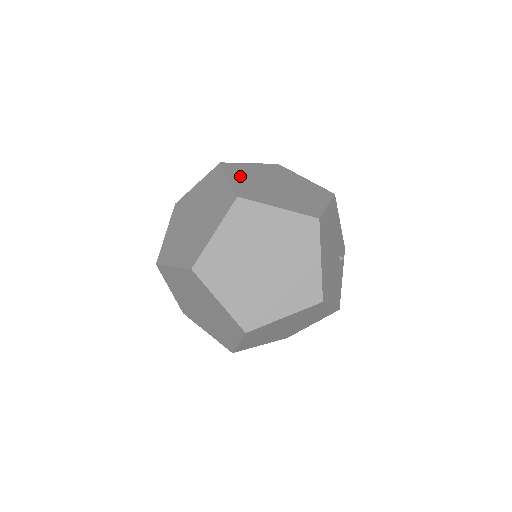
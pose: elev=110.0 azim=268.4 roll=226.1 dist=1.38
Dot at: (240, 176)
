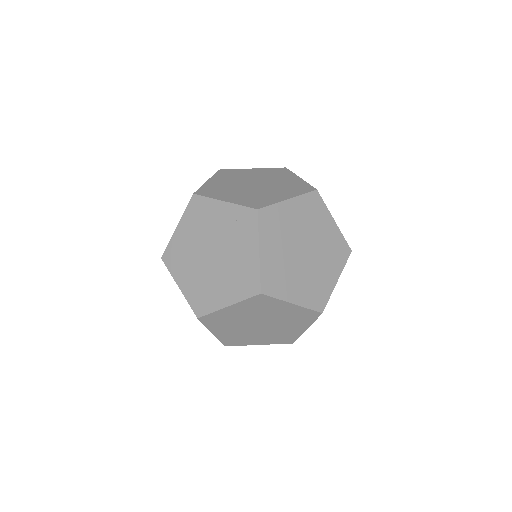
Dot at: (225, 194)
